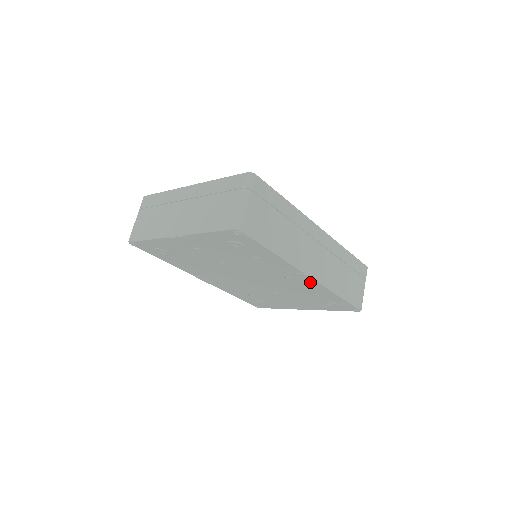
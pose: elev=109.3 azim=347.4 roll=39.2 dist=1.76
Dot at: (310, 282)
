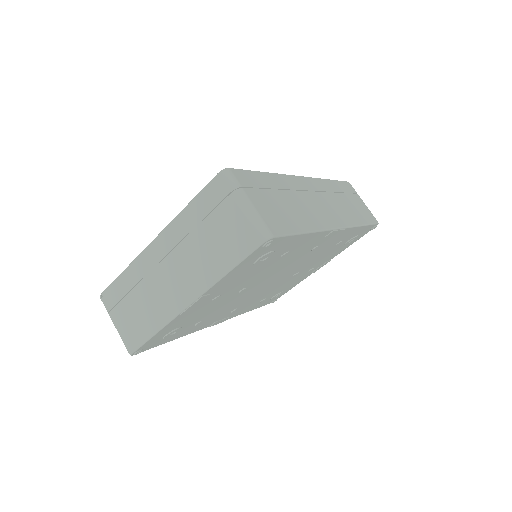
Dot at: (337, 234)
